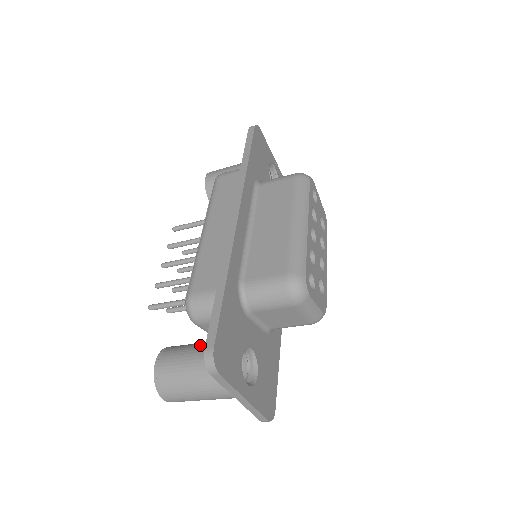
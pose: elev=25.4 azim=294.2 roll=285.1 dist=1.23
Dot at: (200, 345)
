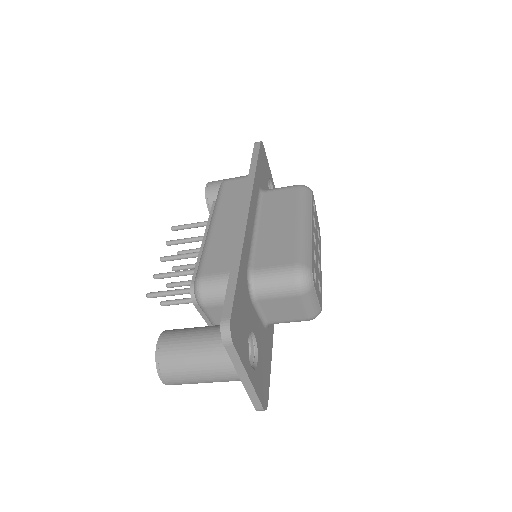
Dot at: (204, 327)
